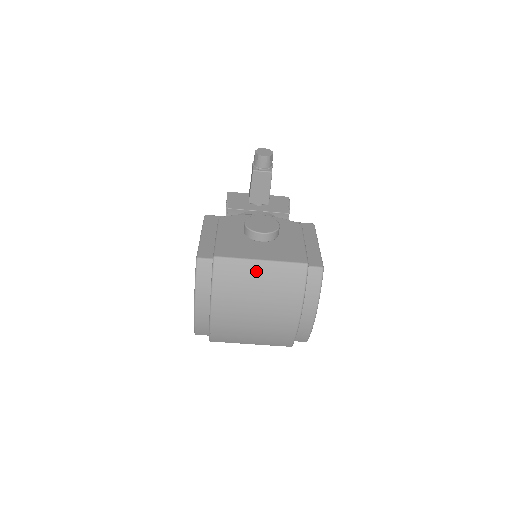
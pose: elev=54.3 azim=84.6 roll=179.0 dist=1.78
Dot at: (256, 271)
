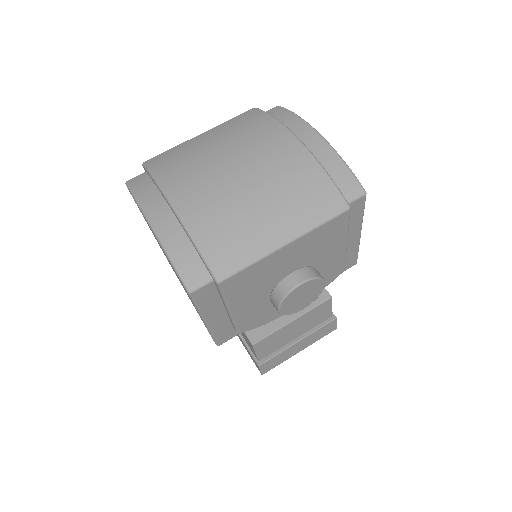
Dot at: (200, 140)
